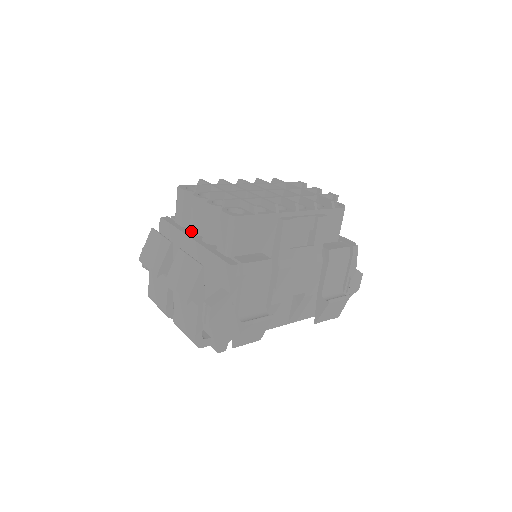
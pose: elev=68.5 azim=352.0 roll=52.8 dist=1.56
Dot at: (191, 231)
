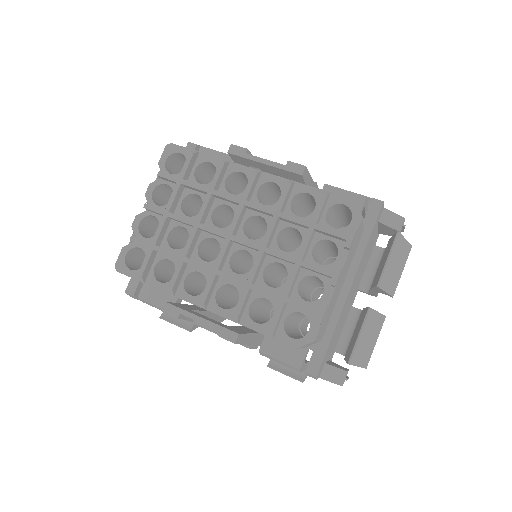
Dot at: occluded
